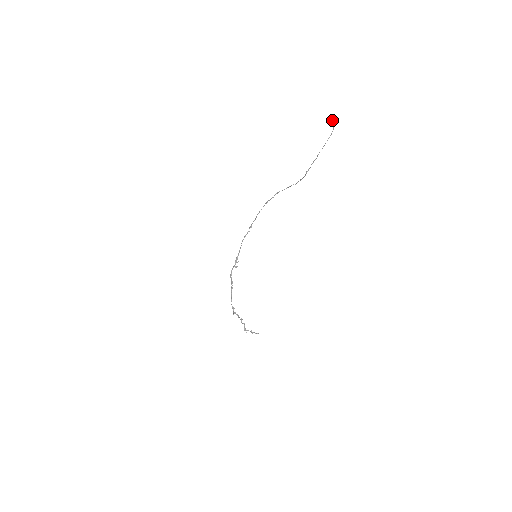
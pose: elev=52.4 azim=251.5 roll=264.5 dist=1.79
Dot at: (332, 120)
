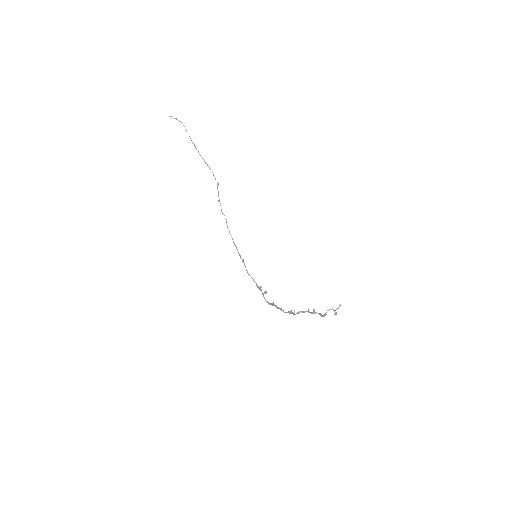
Dot at: occluded
